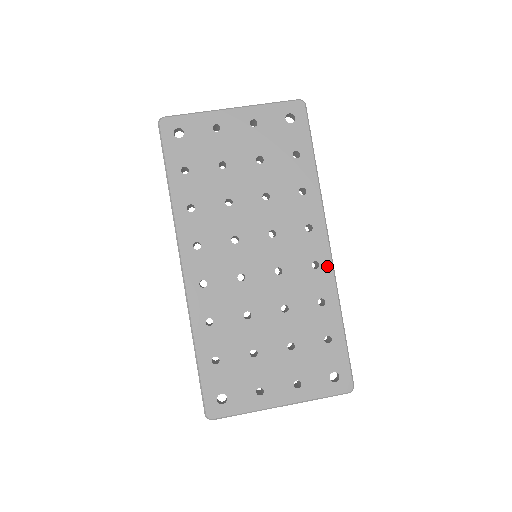
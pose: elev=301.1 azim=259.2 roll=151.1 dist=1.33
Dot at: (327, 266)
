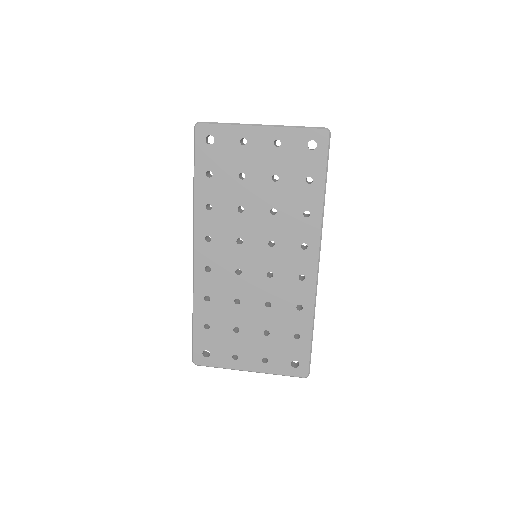
Dot at: (312, 281)
